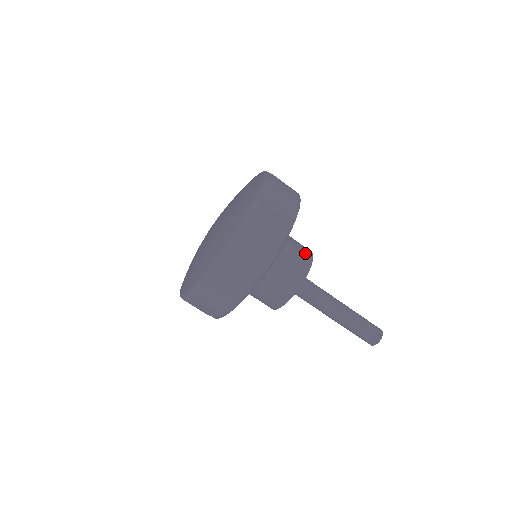
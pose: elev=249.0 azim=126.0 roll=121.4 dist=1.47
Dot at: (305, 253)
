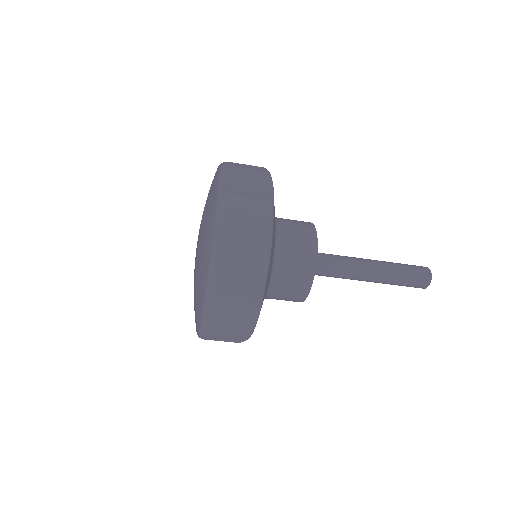
Dot at: (302, 277)
